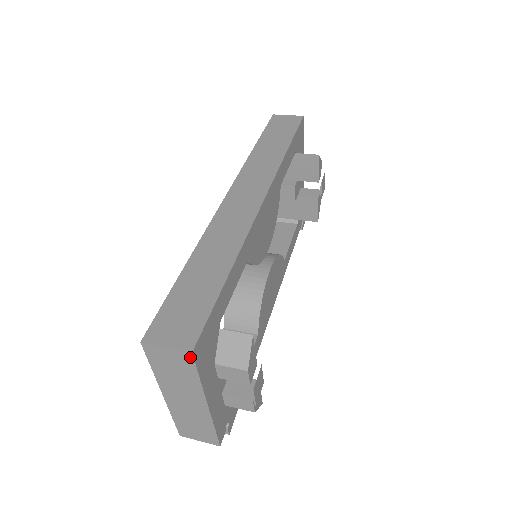
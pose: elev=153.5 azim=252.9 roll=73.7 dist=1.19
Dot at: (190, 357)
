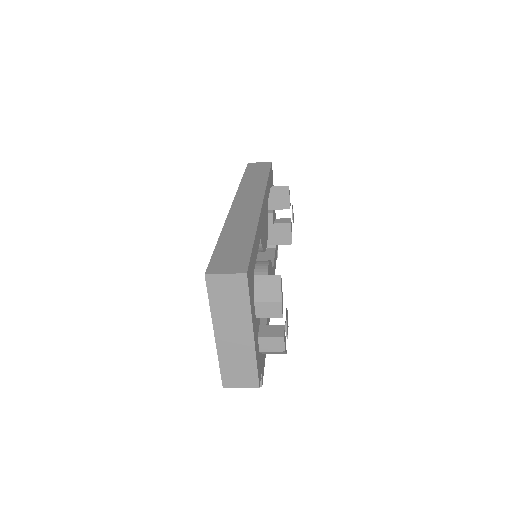
Dot at: (245, 279)
